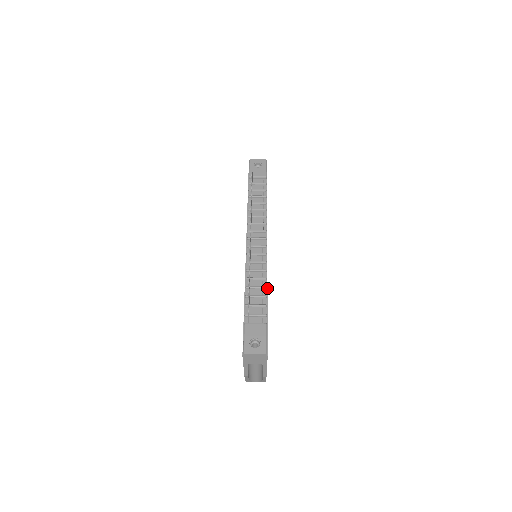
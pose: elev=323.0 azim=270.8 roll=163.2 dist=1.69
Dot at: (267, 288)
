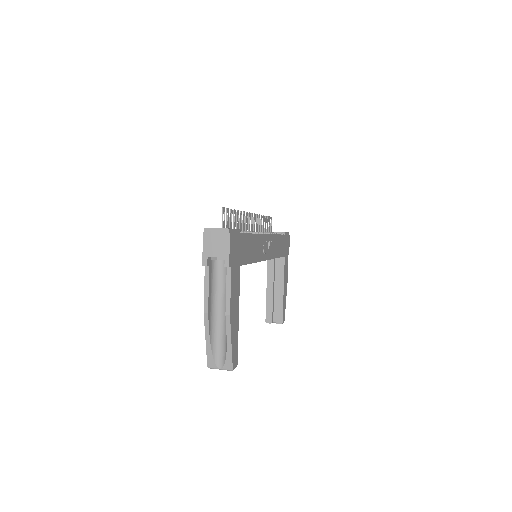
Dot at: occluded
